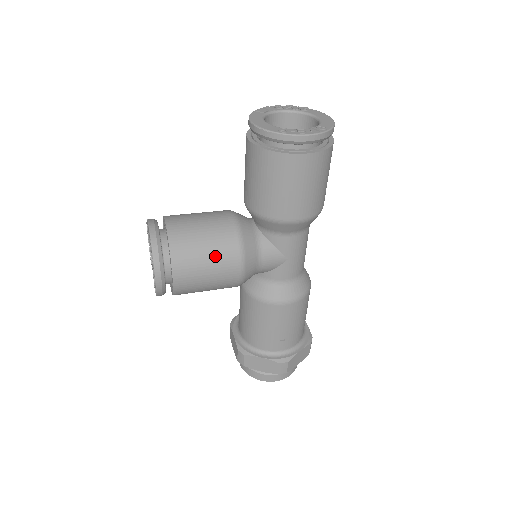
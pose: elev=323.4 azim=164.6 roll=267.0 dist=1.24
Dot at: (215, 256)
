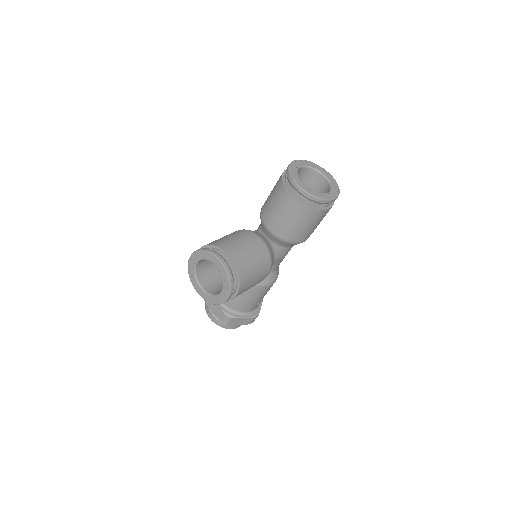
Dot at: (260, 272)
